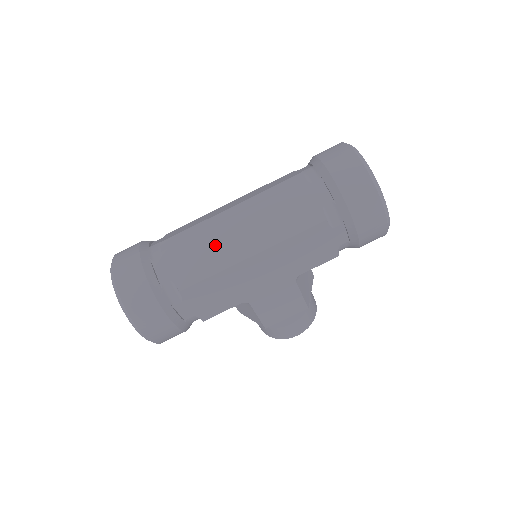
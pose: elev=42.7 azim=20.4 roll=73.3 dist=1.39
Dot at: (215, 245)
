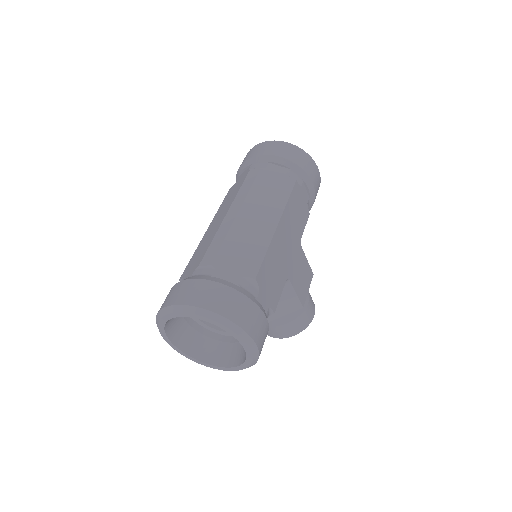
Dot at: (246, 235)
